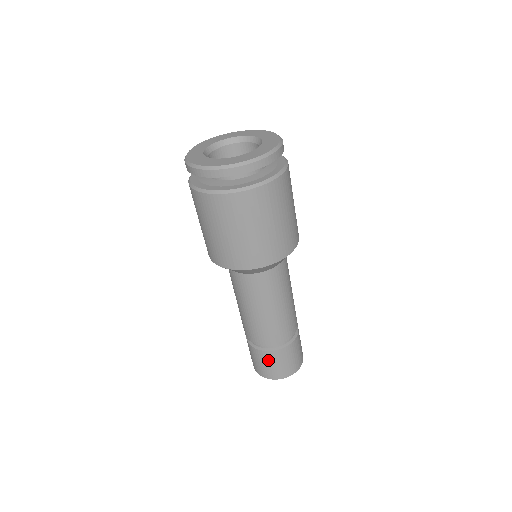
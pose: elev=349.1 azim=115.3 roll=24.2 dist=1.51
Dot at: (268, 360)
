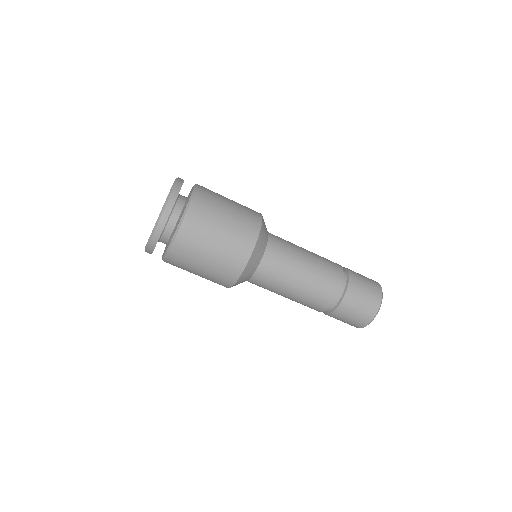
Dot at: (335, 318)
